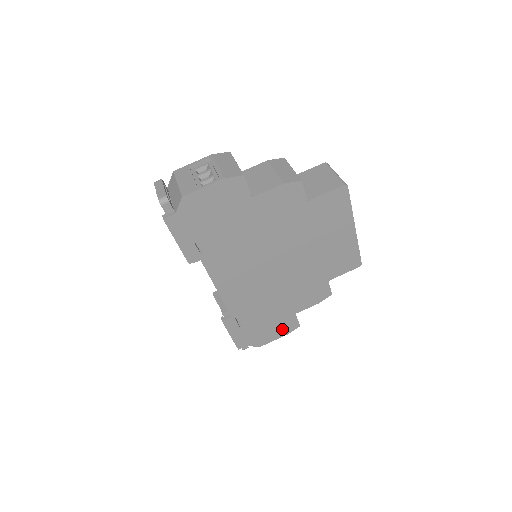
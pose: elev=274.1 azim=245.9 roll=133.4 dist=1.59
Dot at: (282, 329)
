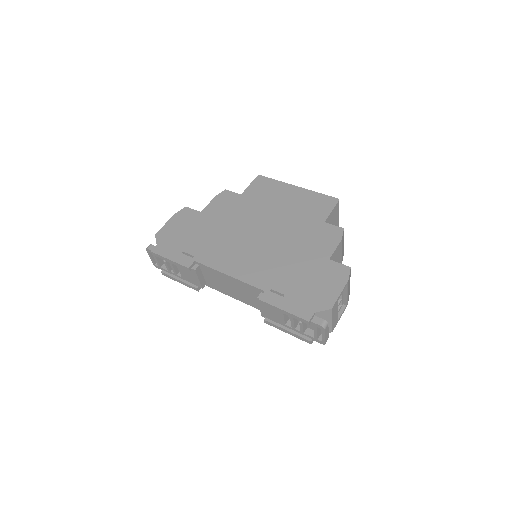
Dot at: (334, 279)
